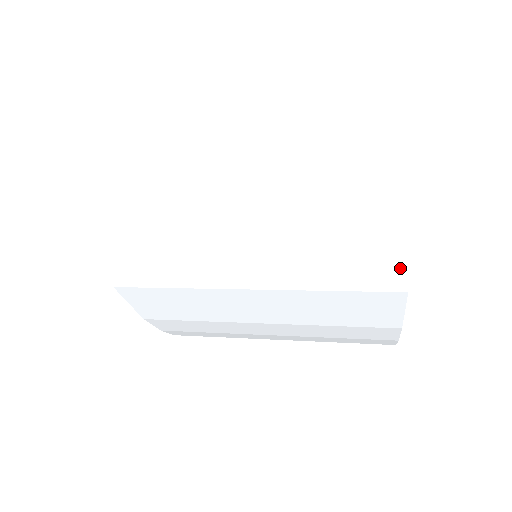
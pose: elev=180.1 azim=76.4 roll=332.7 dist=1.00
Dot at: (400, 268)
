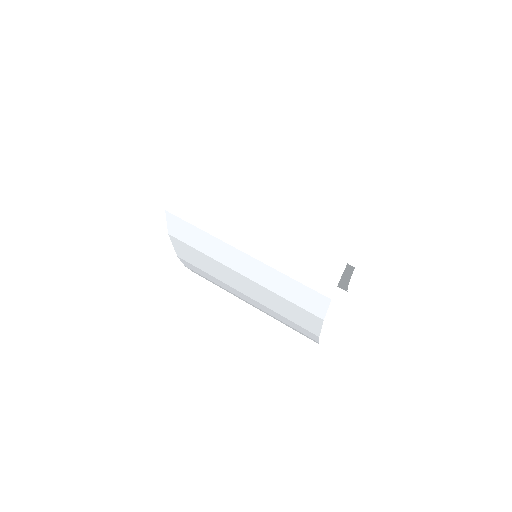
Dot at: (323, 306)
